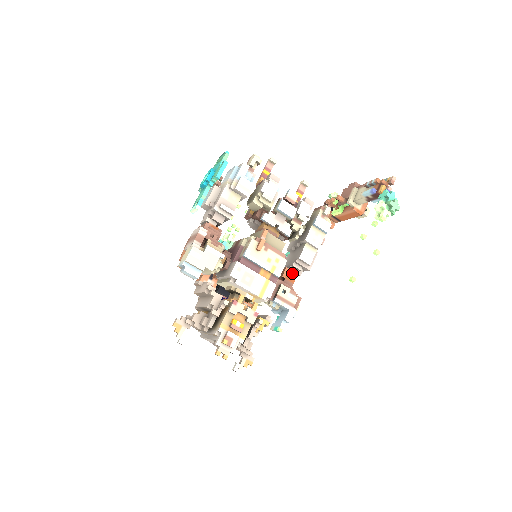
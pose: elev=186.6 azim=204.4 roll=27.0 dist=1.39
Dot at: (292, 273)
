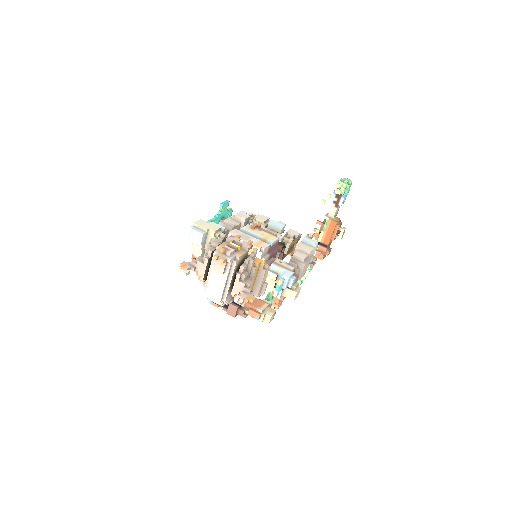
Dot at: occluded
